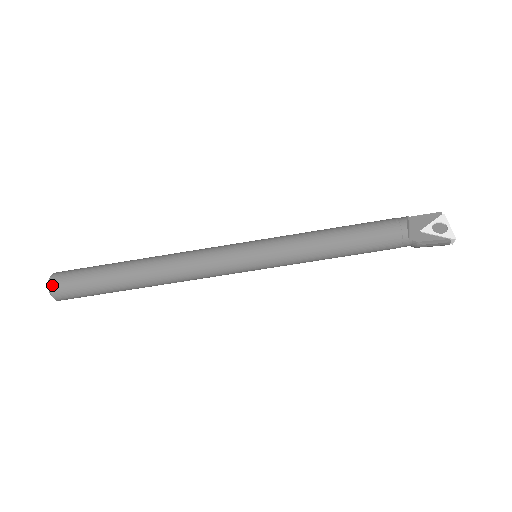
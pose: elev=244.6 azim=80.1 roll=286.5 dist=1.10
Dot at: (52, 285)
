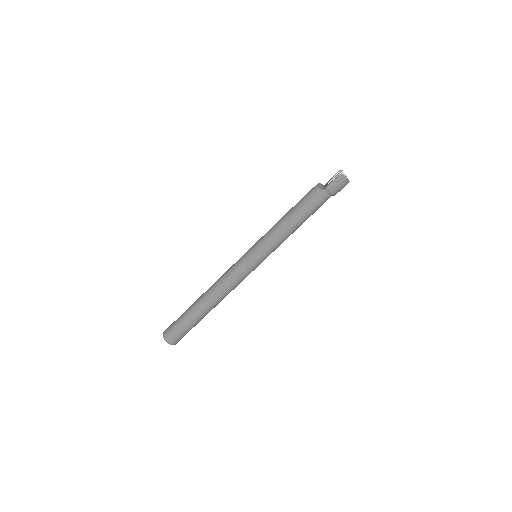
Dot at: (164, 333)
